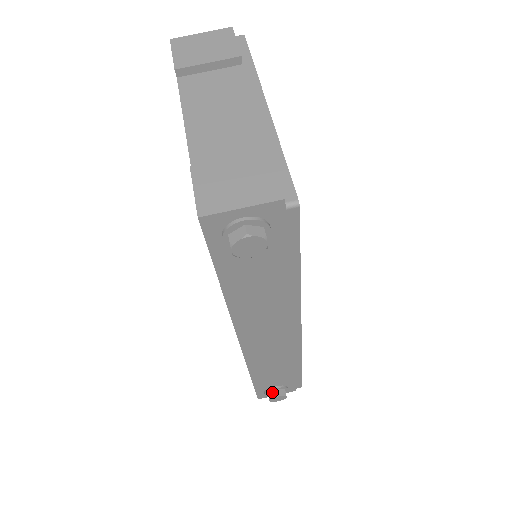
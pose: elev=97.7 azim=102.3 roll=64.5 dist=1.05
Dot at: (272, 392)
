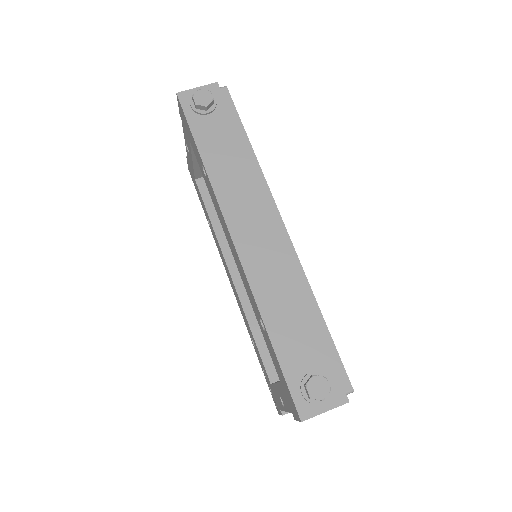
Dot at: (308, 379)
